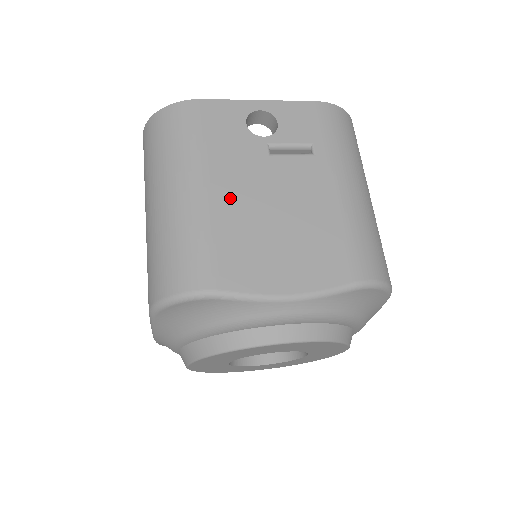
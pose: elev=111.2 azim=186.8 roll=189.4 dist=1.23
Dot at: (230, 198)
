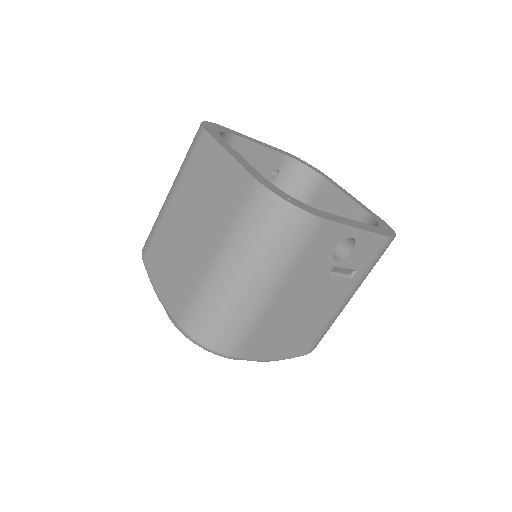
Dot at: (284, 303)
